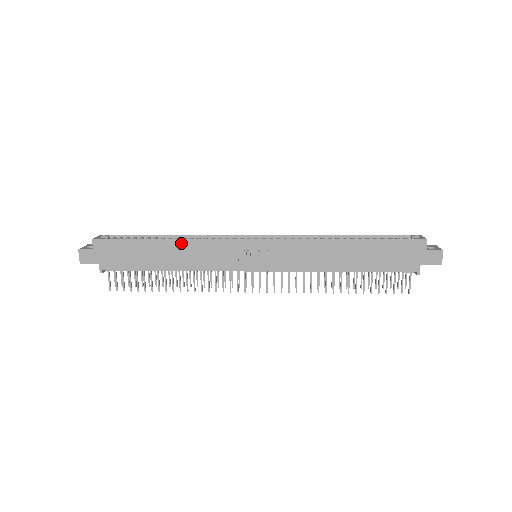
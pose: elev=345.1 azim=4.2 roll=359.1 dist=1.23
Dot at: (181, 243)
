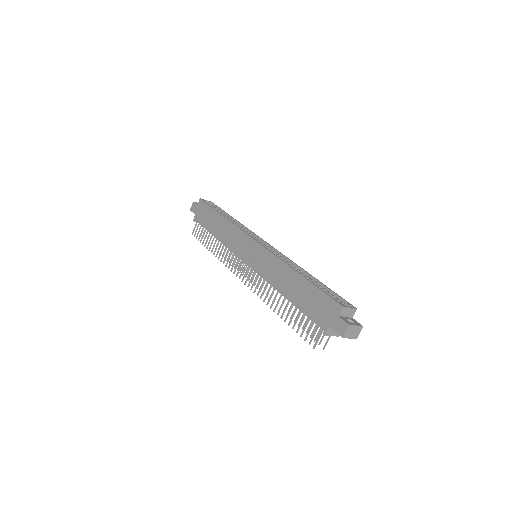
Dot at: (227, 222)
